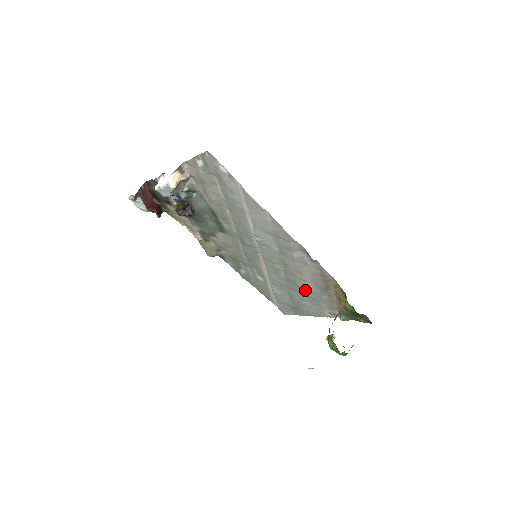
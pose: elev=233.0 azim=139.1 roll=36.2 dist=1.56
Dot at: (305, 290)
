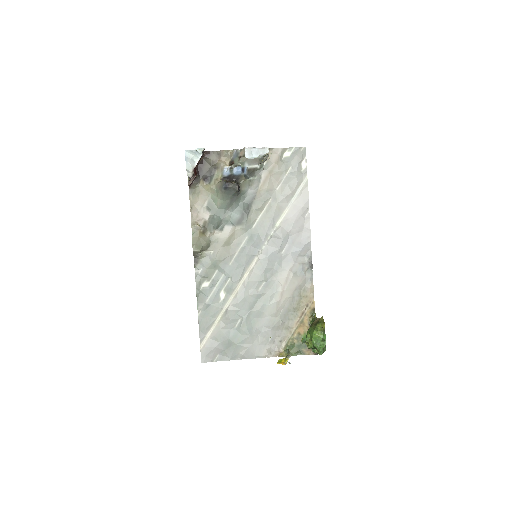
Dot at: (270, 311)
